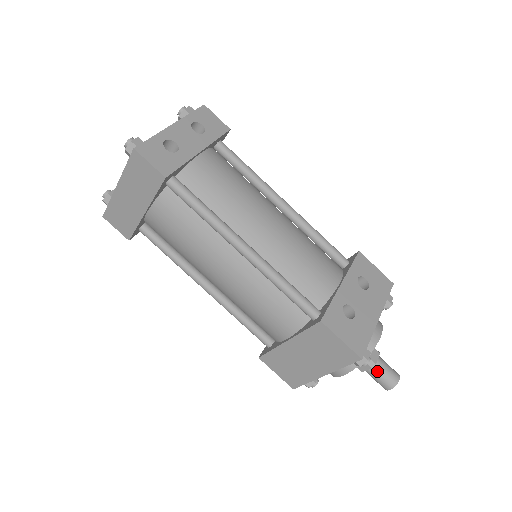
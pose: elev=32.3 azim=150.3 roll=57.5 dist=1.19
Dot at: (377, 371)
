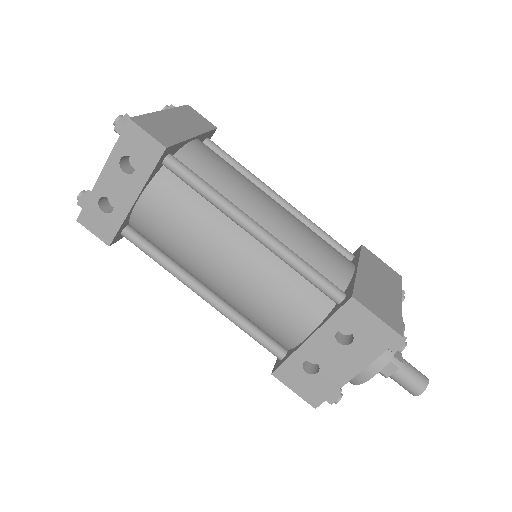
Dot at: (393, 379)
